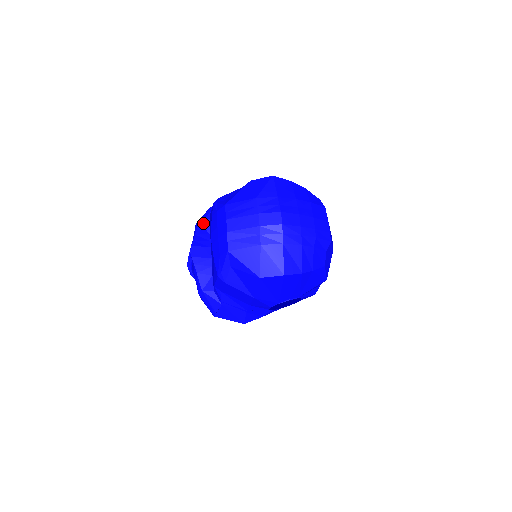
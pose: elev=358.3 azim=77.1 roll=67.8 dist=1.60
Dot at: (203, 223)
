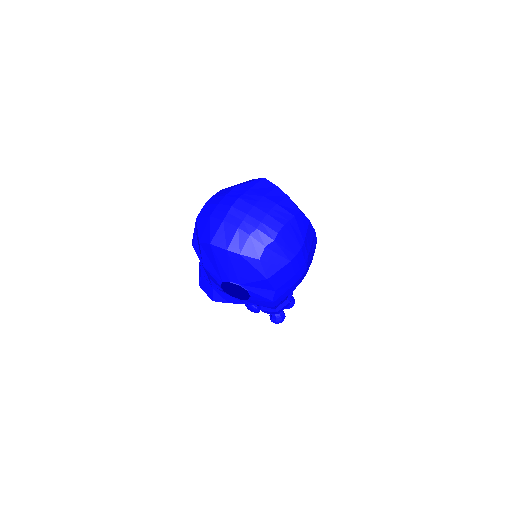
Dot at: occluded
